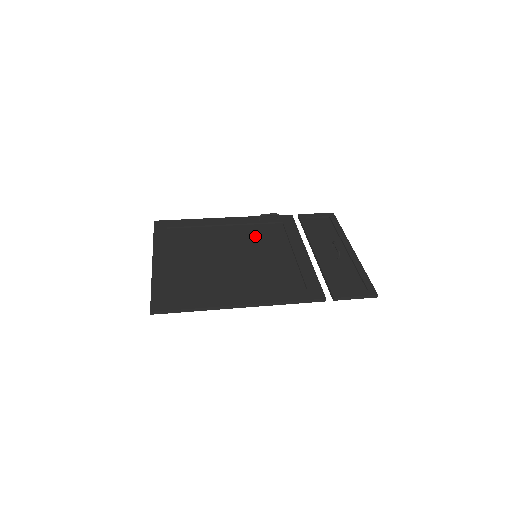
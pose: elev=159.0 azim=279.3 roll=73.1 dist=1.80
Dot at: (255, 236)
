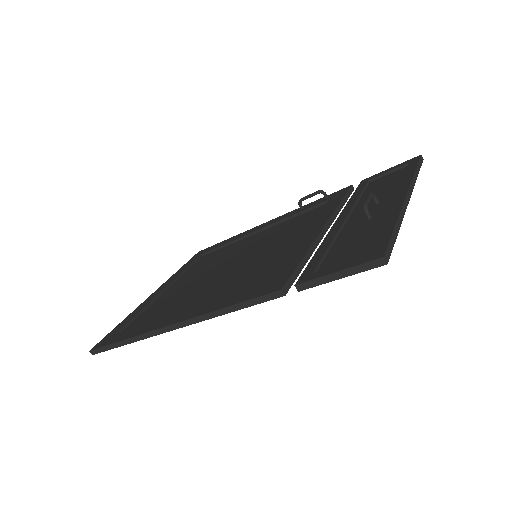
Dot at: (279, 231)
